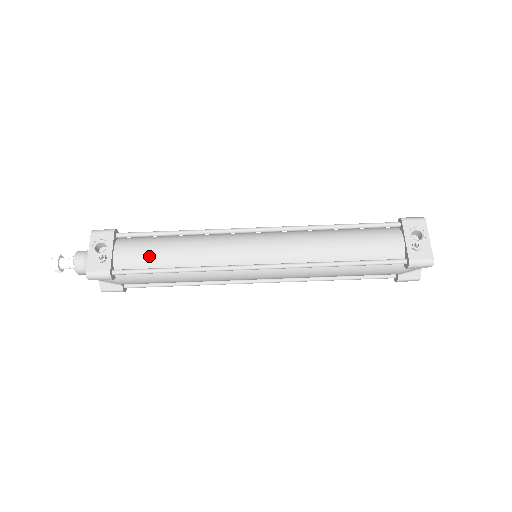
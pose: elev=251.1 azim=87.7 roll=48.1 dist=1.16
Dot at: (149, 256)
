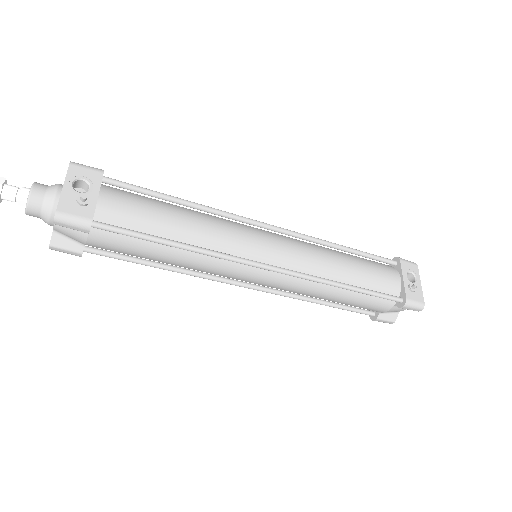
Dot at: (145, 217)
